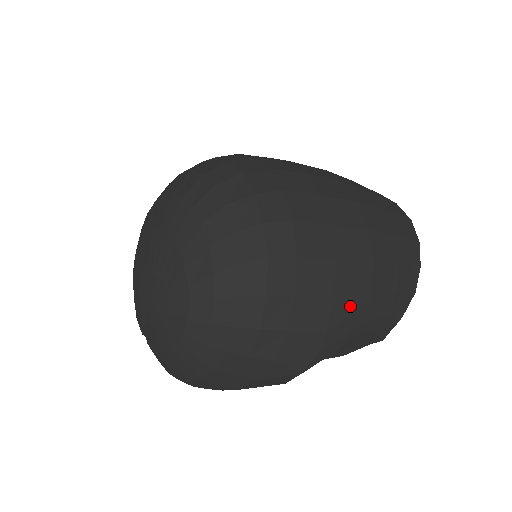
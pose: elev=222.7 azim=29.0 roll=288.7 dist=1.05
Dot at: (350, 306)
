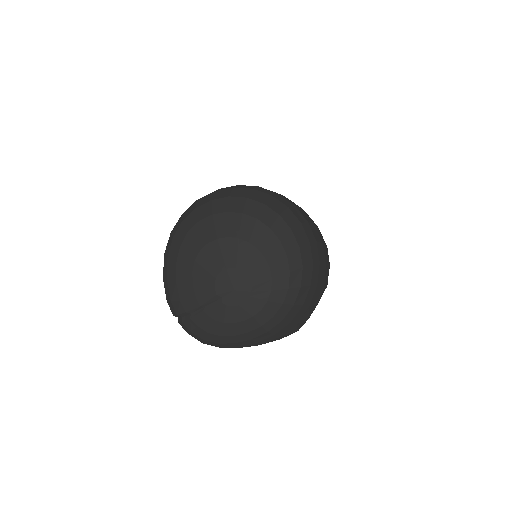
Dot at: (324, 290)
